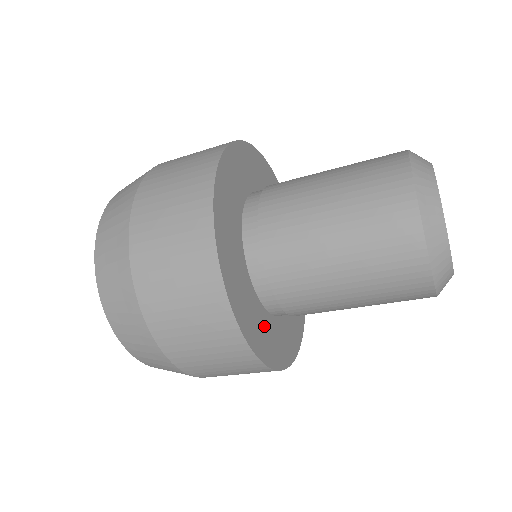
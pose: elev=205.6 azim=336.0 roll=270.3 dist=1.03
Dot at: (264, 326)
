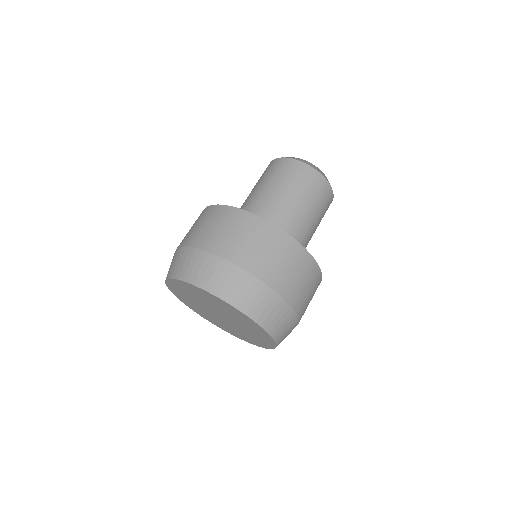
Dot at: occluded
